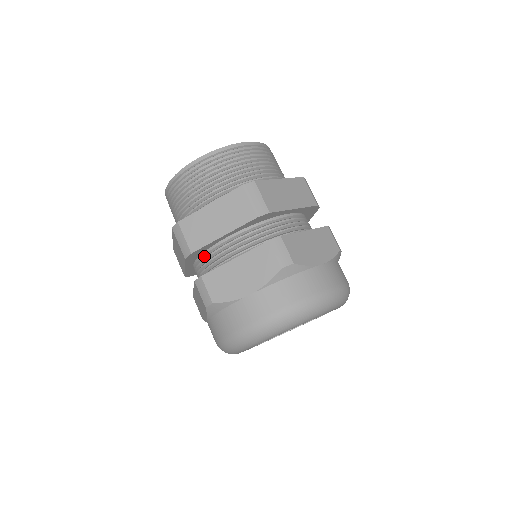
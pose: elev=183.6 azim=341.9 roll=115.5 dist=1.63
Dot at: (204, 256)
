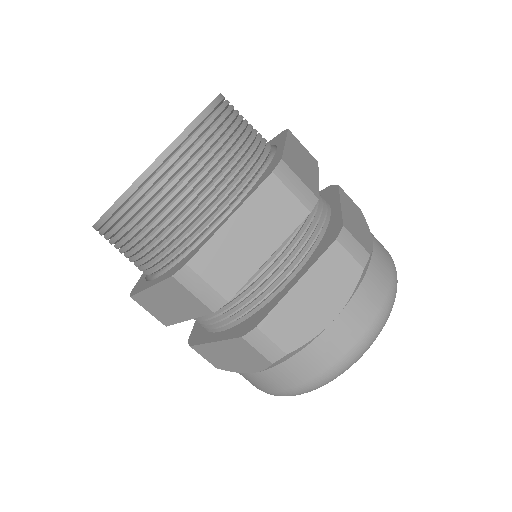
Dot at: occluded
